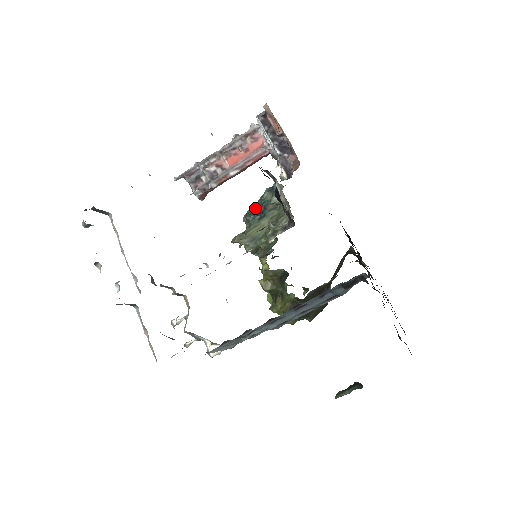
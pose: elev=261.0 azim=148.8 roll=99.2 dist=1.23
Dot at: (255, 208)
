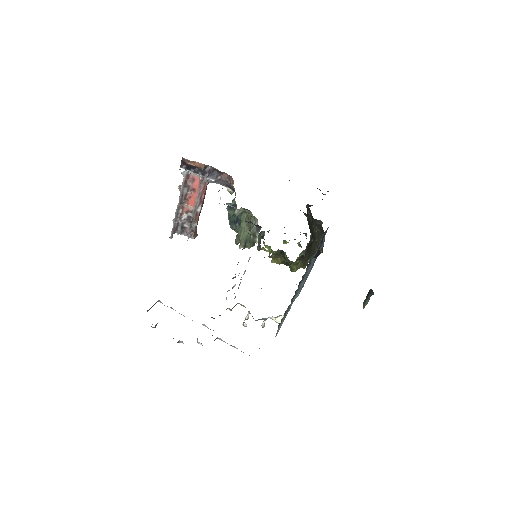
Dot at: (231, 219)
